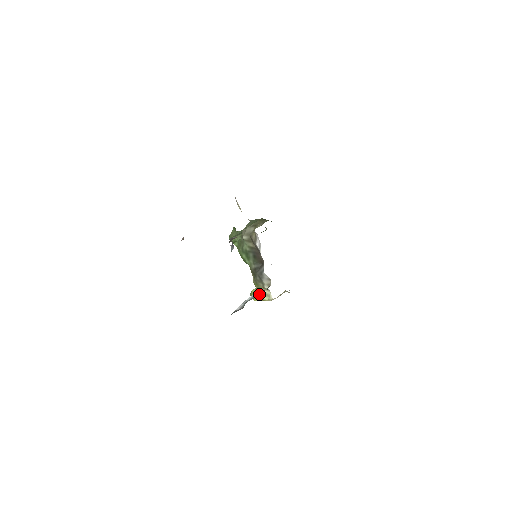
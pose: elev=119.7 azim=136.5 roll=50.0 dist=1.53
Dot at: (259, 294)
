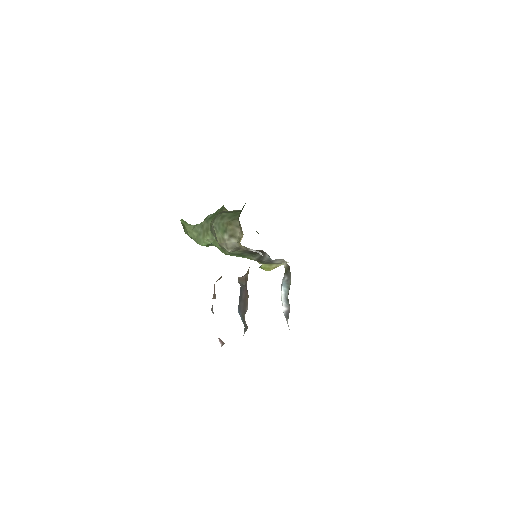
Dot at: (272, 266)
